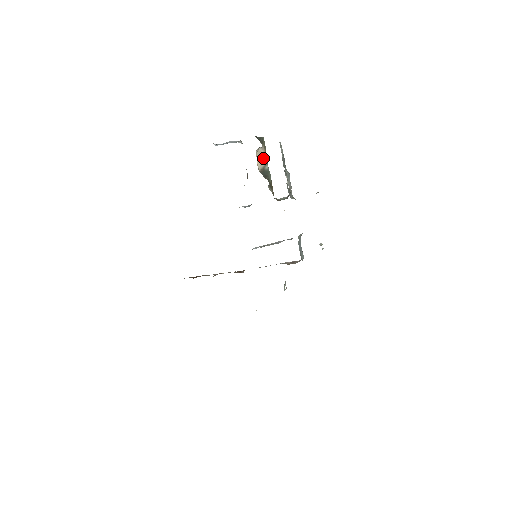
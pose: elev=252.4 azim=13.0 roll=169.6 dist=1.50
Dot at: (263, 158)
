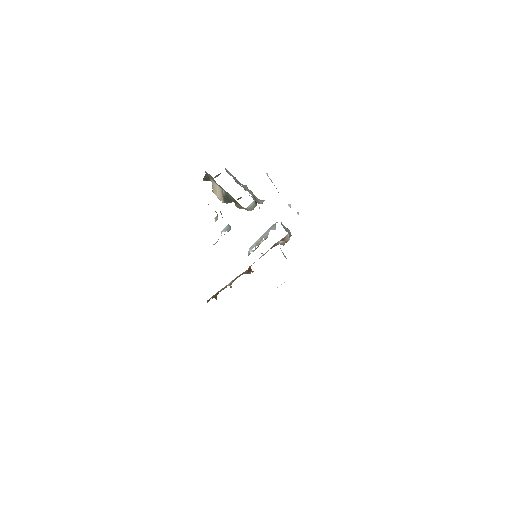
Dot at: (217, 189)
